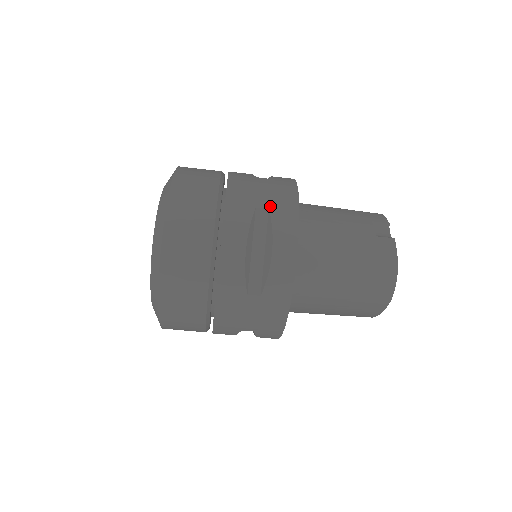
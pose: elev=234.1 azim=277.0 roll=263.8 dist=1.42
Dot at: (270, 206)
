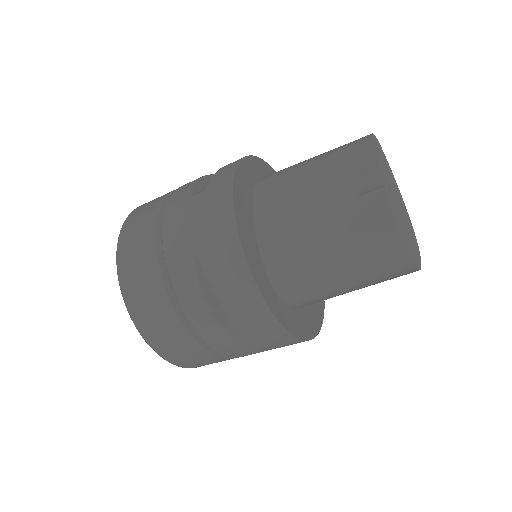
Dot at: (207, 242)
